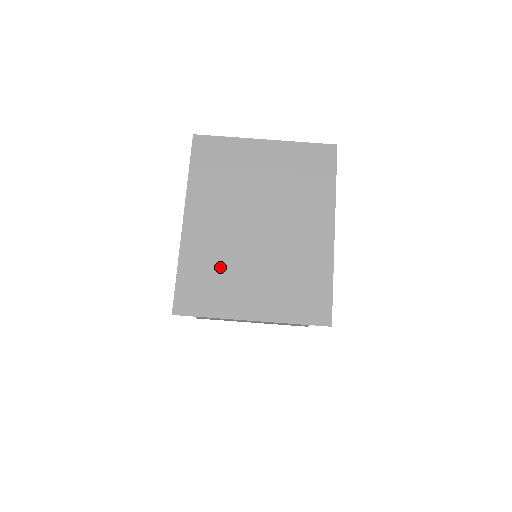
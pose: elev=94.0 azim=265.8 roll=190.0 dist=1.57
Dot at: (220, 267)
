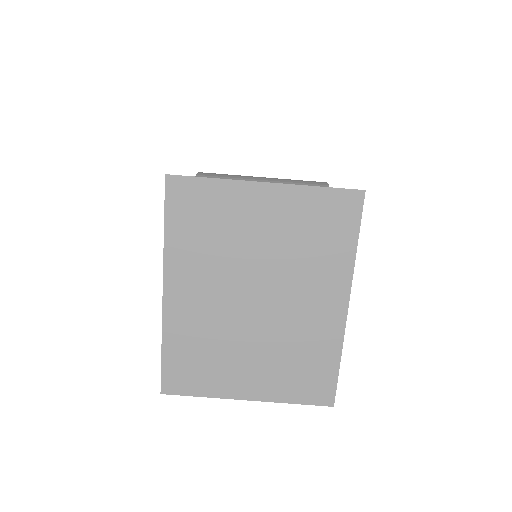
Dot at: (211, 346)
